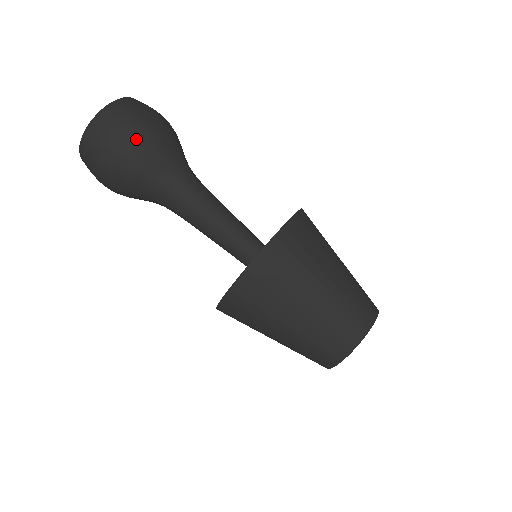
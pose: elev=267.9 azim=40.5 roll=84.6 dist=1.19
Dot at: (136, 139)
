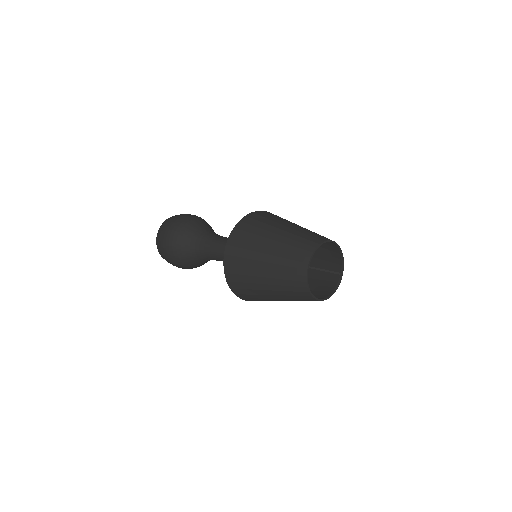
Dot at: (170, 250)
